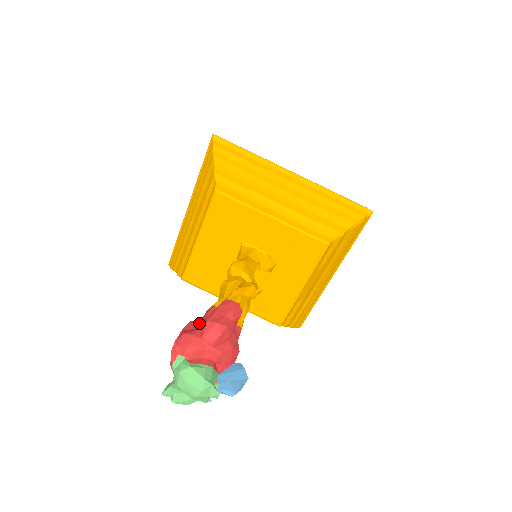
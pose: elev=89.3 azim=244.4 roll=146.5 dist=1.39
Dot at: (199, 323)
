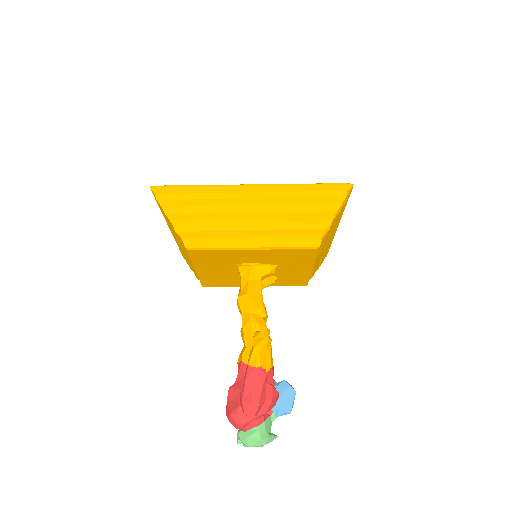
Dot at: (237, 392)
